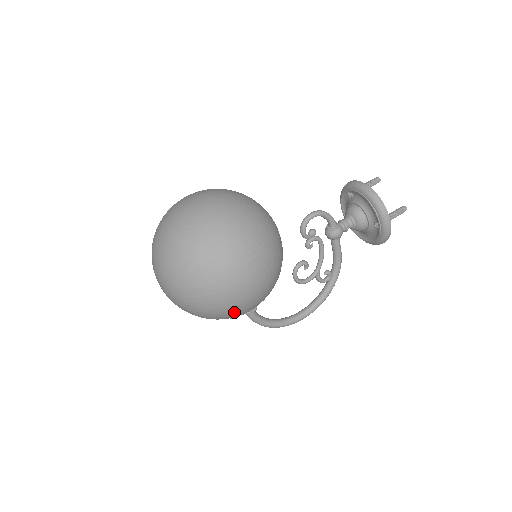
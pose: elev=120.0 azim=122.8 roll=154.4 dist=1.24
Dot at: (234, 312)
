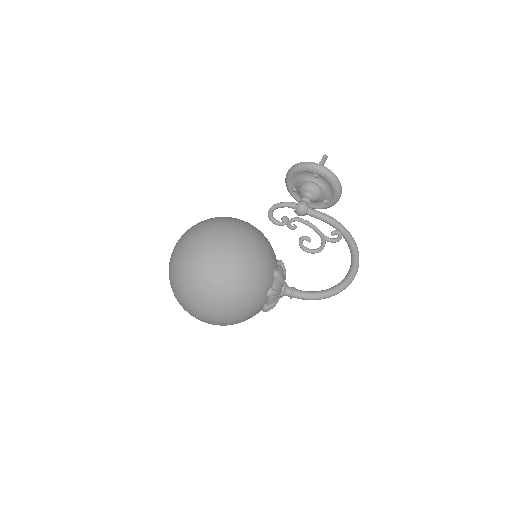
Dot at: (241, 267)
